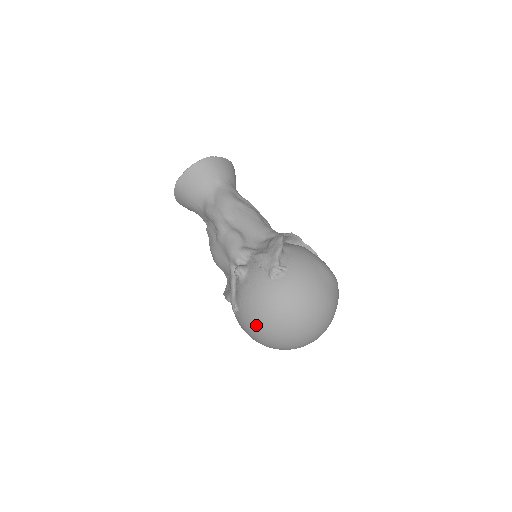
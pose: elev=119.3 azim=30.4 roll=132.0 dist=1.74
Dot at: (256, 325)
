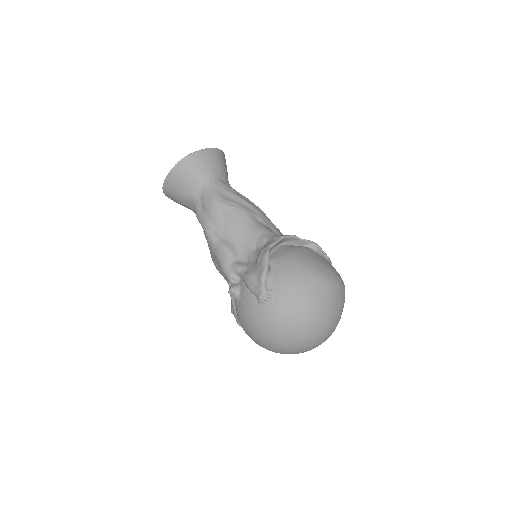
Dot at: (258, 343)
